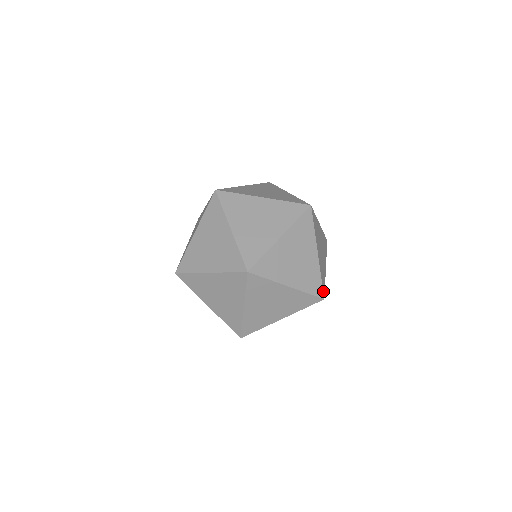
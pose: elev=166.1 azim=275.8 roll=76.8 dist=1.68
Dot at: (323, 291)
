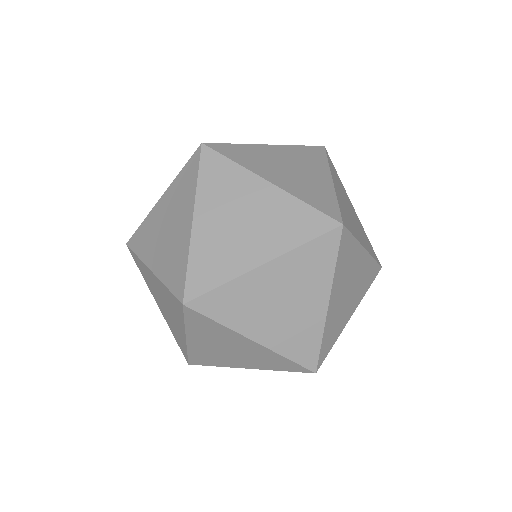
Dot at: (319, 361)
